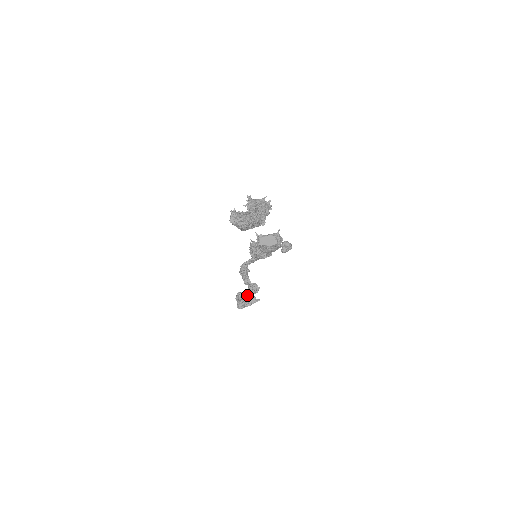
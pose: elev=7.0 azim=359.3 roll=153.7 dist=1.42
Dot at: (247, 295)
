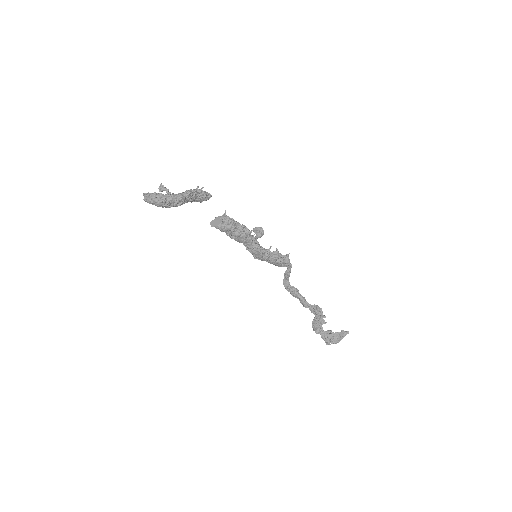
Dot at: (316, 321)
